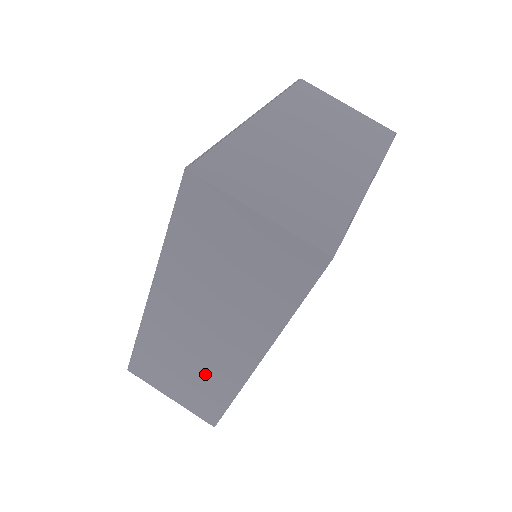
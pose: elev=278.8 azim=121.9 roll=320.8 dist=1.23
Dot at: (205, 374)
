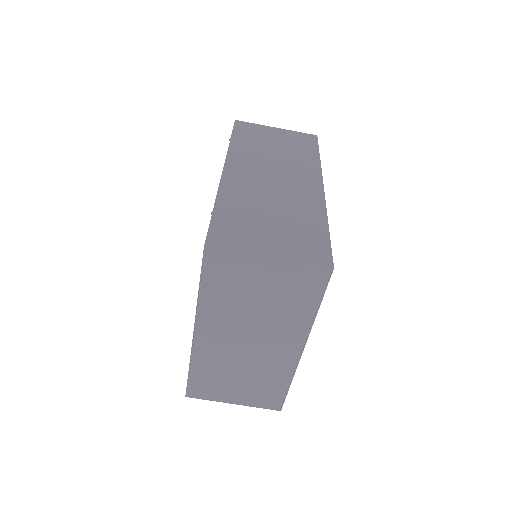
Dot at: occluded
